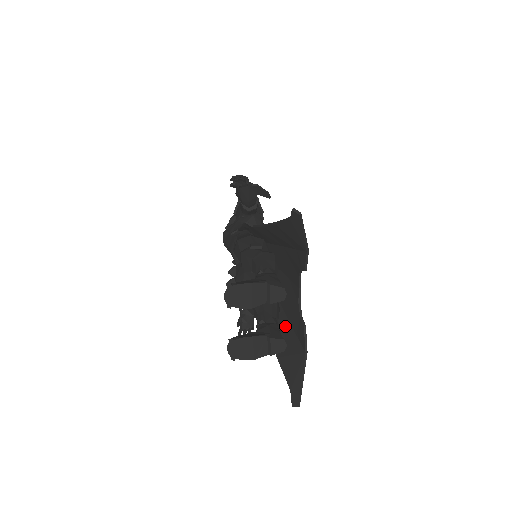
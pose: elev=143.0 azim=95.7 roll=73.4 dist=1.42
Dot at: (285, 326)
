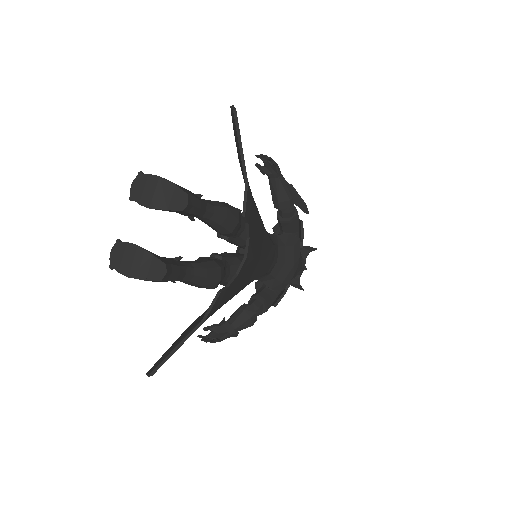
Dot at: occluded
